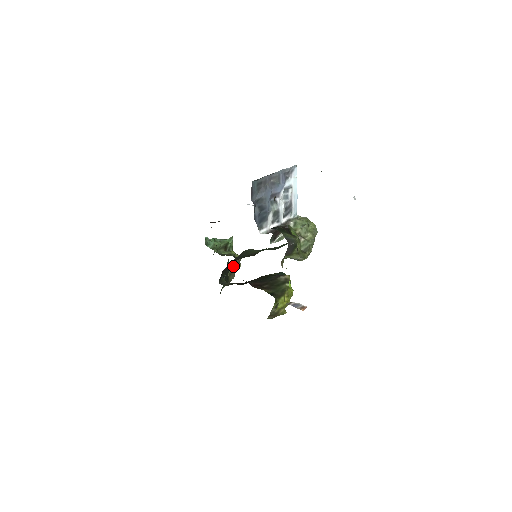
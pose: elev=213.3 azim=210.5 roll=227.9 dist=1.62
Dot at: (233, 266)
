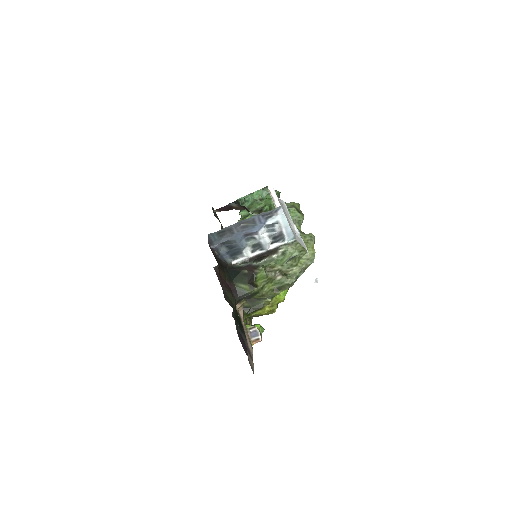
Dot at: occluded
